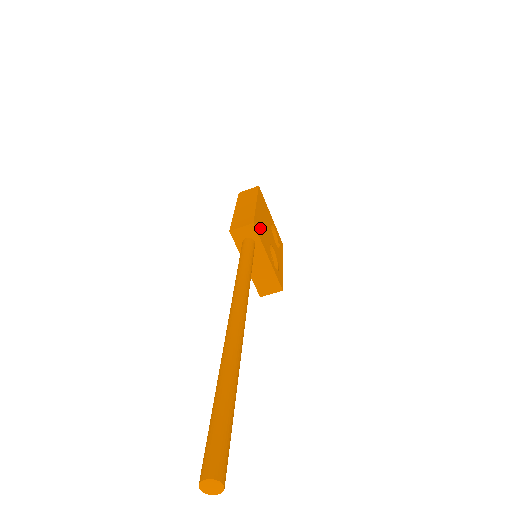
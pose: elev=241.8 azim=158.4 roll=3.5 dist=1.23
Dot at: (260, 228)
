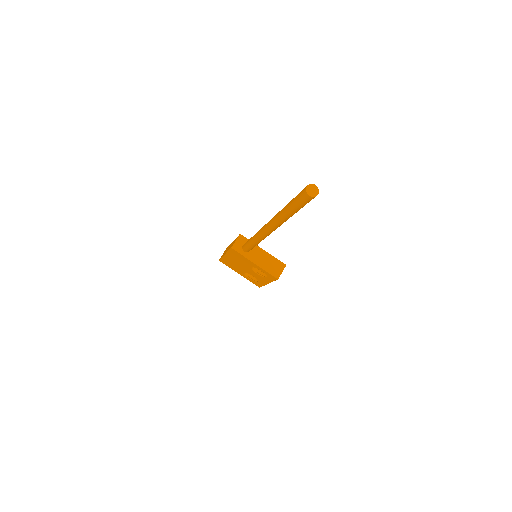
Dot at: occluded
